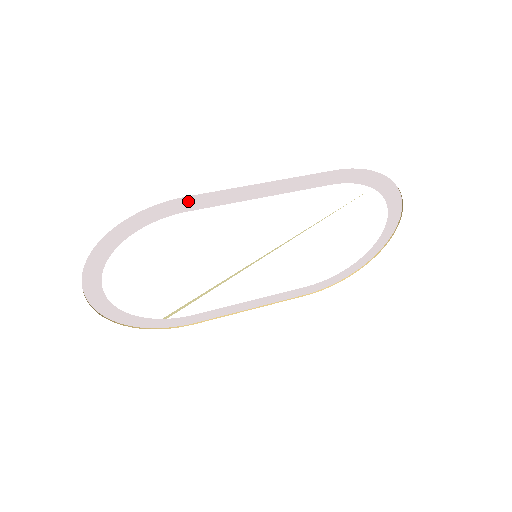
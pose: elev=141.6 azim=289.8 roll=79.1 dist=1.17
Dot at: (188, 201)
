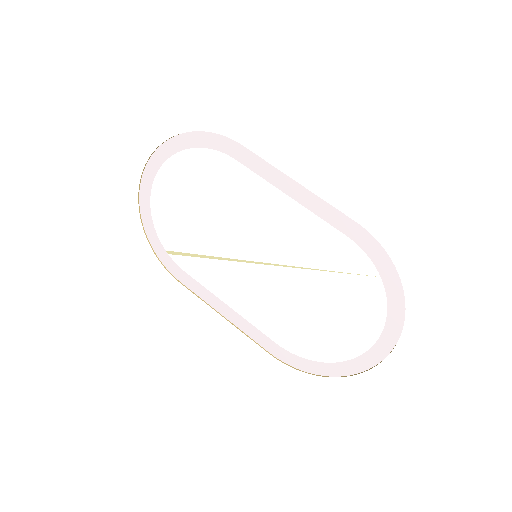
Dot at: (242, 151)
